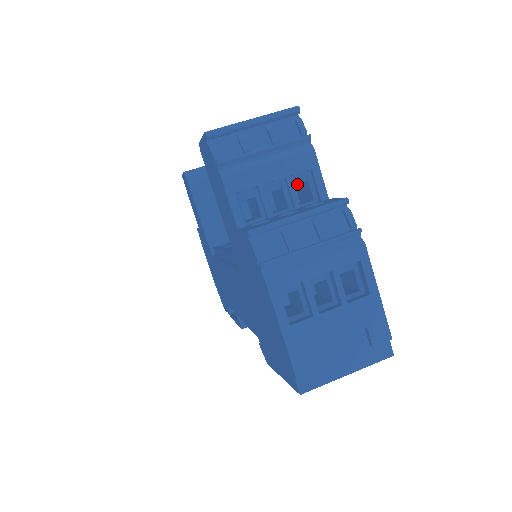
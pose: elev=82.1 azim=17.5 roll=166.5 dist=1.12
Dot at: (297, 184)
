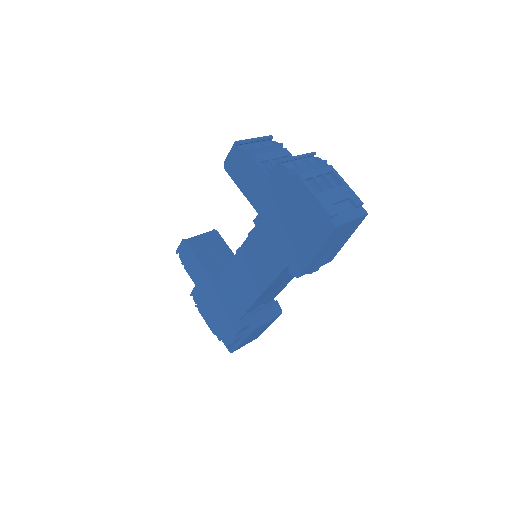
Dot at: occluded
